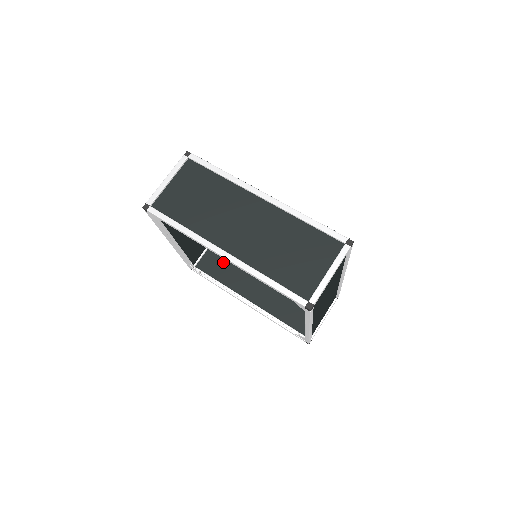
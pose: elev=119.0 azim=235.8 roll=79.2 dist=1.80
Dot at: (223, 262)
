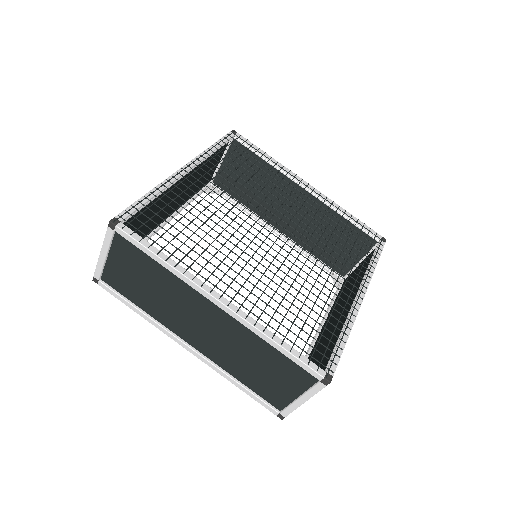
Dot at: (243, 181)
